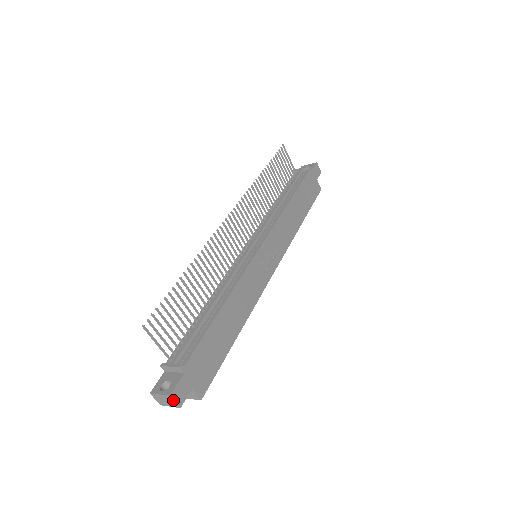
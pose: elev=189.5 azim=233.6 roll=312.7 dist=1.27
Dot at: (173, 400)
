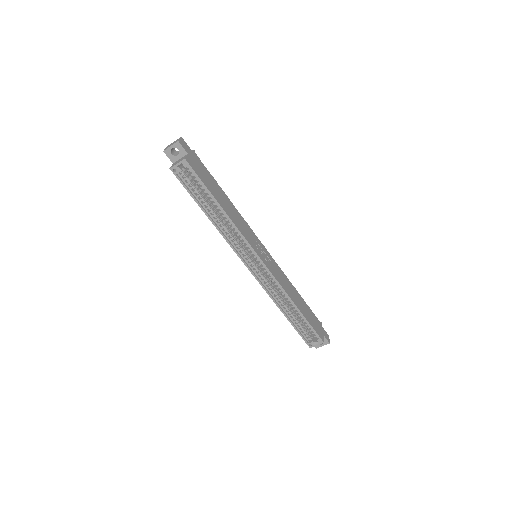
Dot at: (180, 138)
